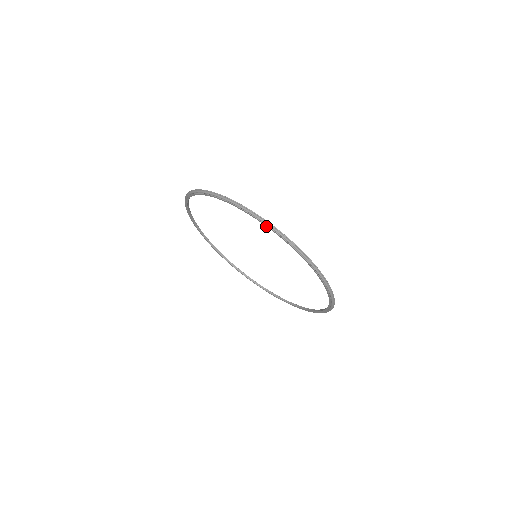
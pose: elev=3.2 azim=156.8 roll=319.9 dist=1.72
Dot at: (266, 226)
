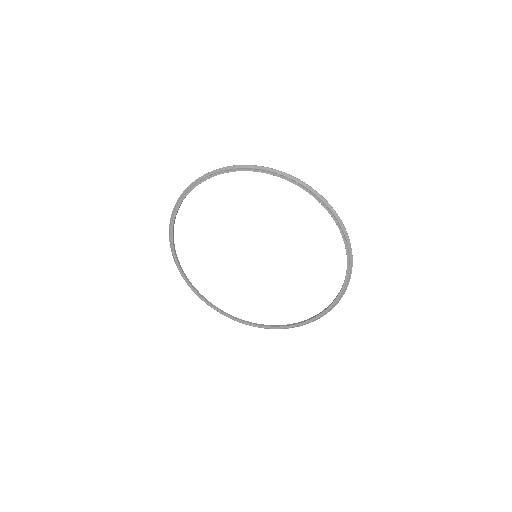
Dot at: occluded
